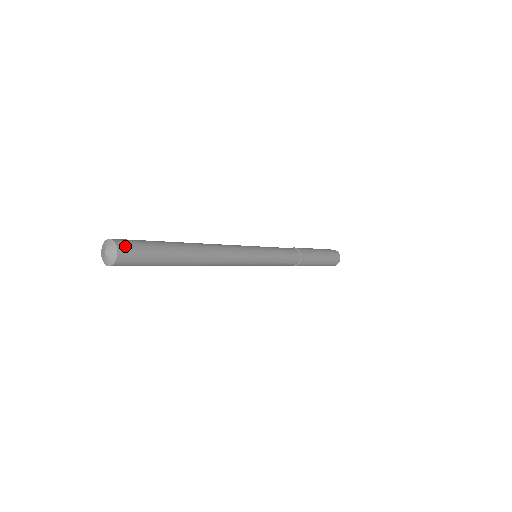
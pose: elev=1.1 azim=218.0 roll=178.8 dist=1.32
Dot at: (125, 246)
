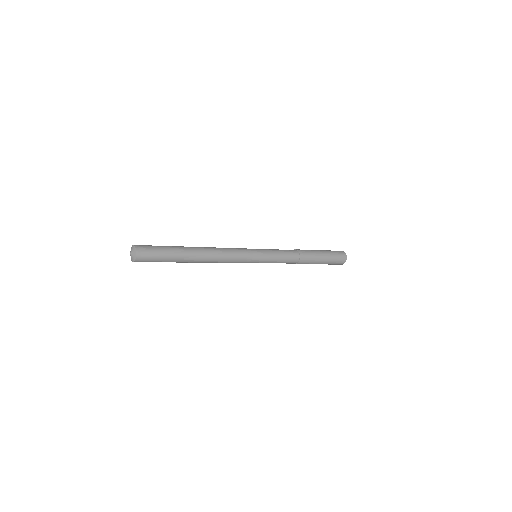
Dot at: (142, 248)
